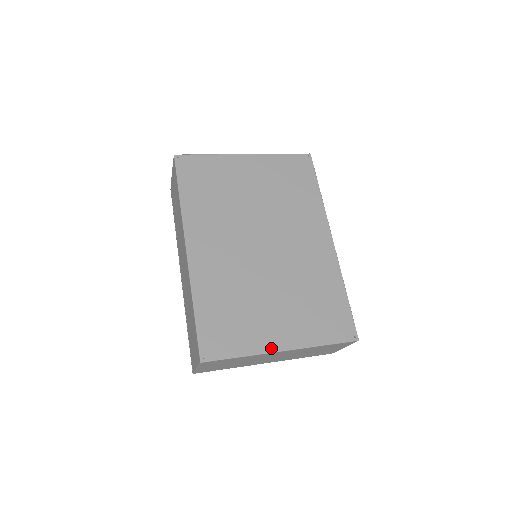
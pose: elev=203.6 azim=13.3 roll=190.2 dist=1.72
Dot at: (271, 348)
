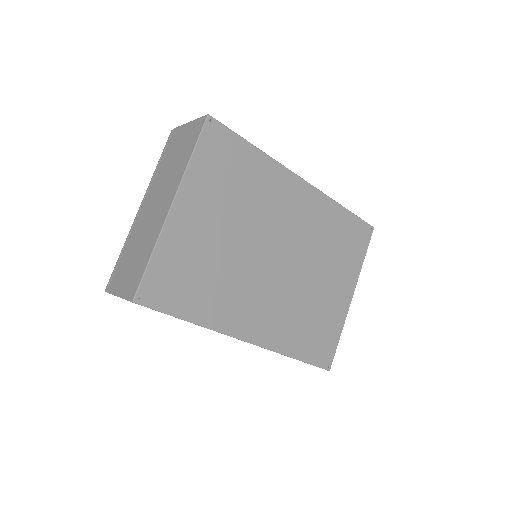
Dot at: (347, 307)
